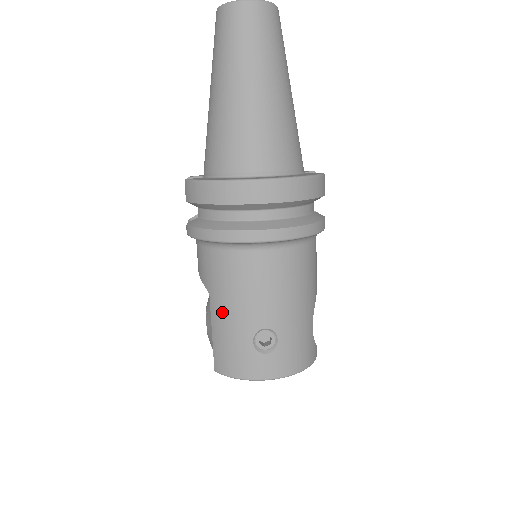
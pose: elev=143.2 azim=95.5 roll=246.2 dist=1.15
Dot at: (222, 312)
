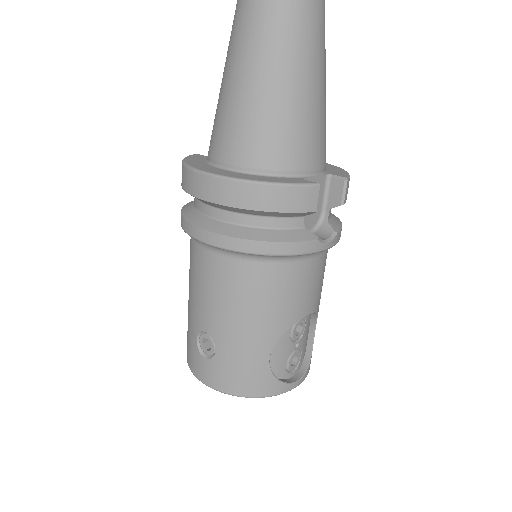
Dot at: occluded
